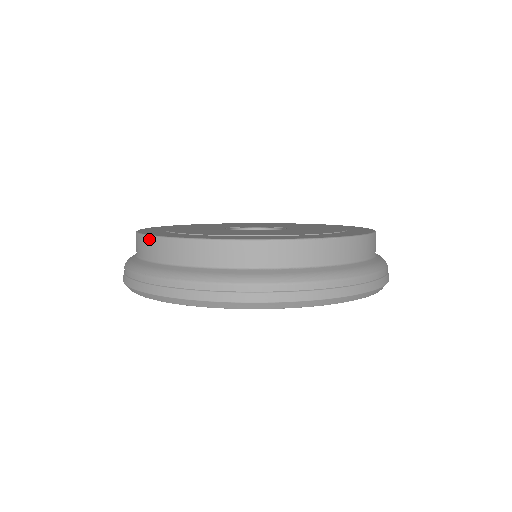
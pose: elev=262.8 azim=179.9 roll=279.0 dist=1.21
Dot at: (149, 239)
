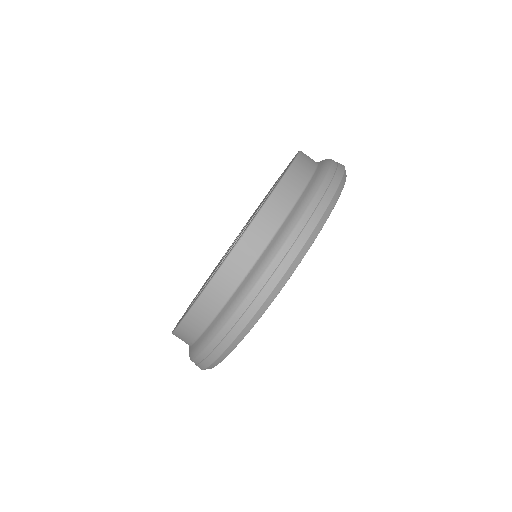
Dot at: occluded
